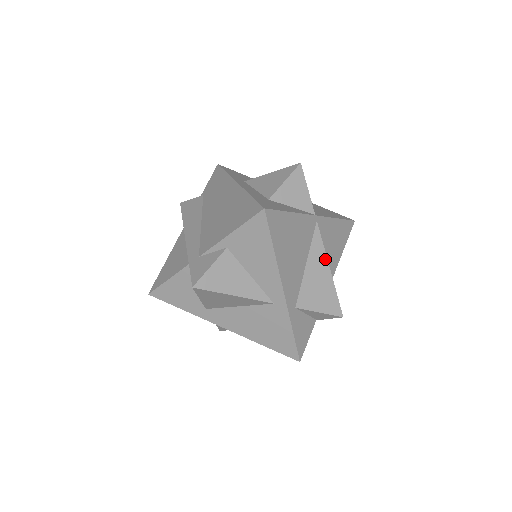
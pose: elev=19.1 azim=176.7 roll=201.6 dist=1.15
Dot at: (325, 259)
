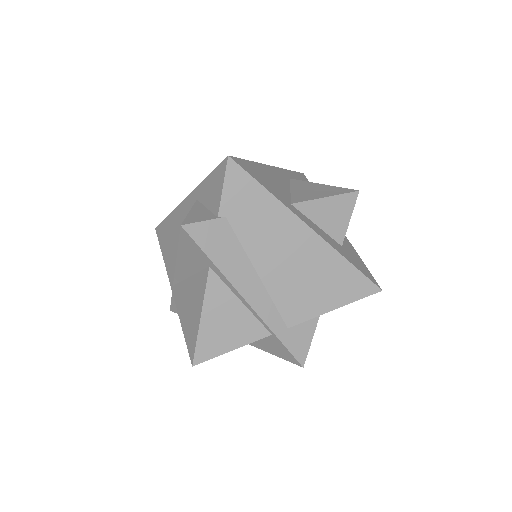
Dot at: occluded
